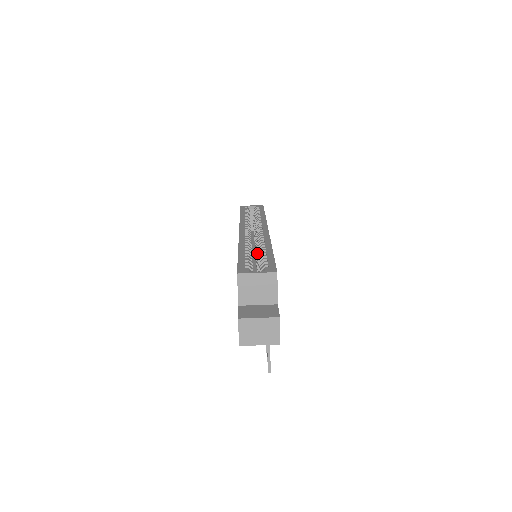
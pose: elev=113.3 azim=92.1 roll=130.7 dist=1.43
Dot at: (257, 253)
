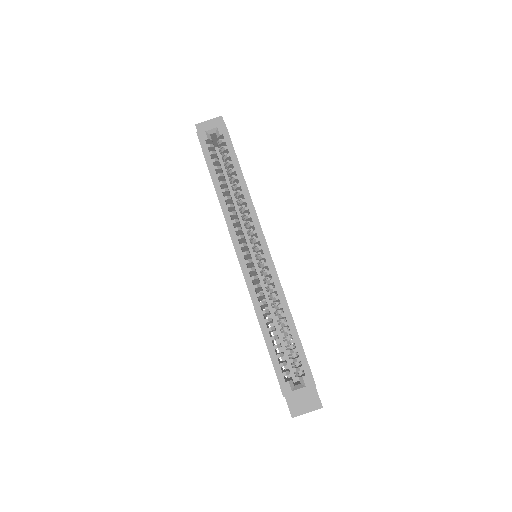
Dot at: occluded
